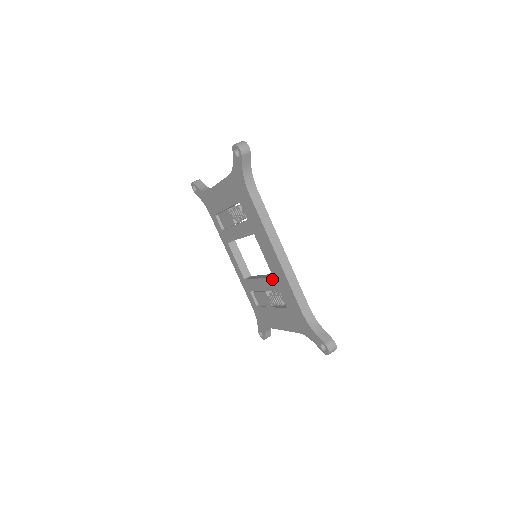
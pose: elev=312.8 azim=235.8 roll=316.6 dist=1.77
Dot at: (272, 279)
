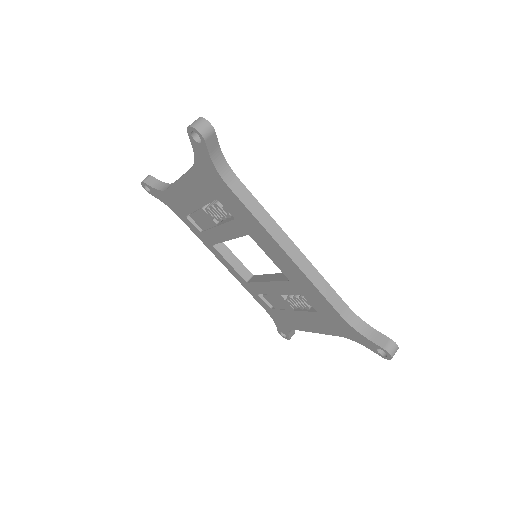
Dot at: (288, 282)
